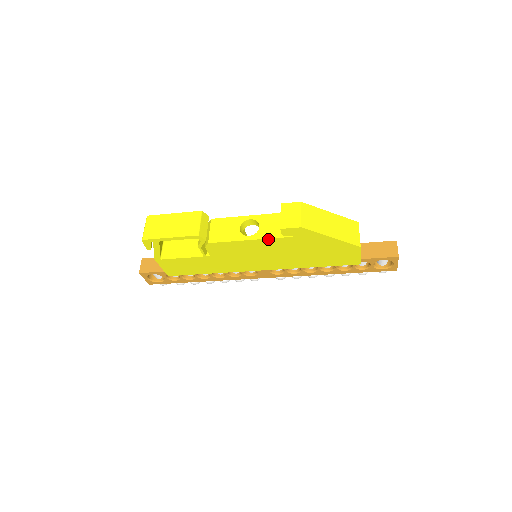
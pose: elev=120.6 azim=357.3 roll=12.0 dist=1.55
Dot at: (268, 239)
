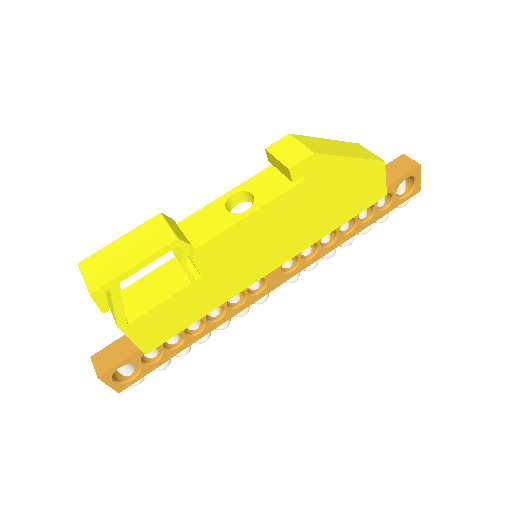
Dot at: (275, 199)
